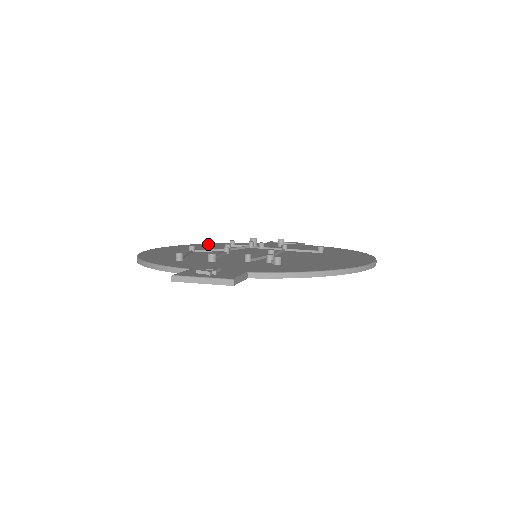
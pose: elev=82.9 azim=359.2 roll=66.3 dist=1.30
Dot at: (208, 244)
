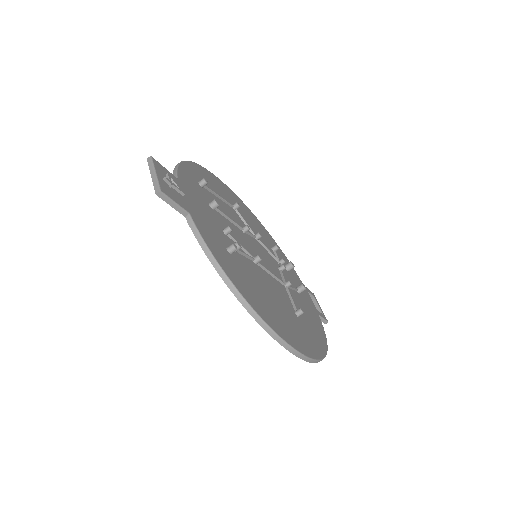
Dot at: (268, 234)
